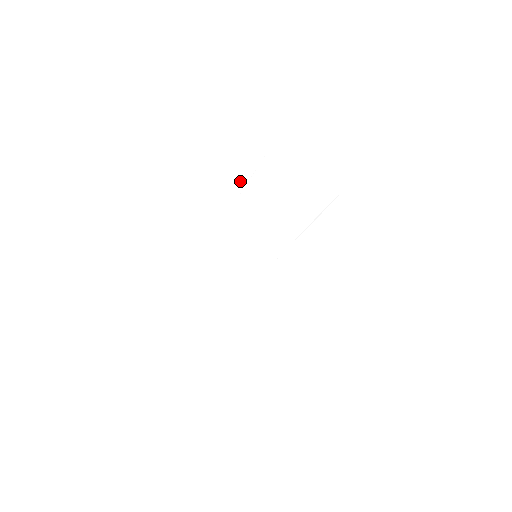
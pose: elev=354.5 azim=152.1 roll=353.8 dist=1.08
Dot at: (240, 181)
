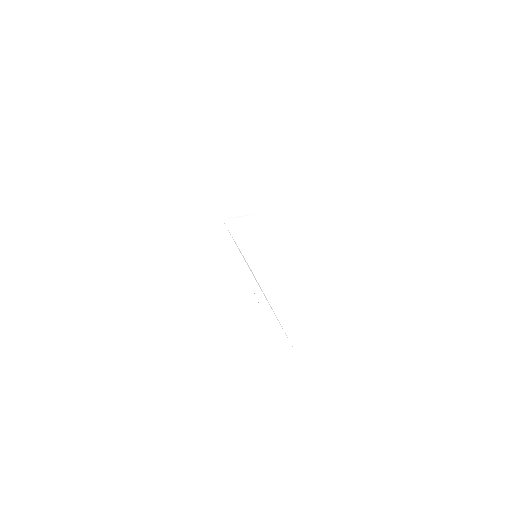
Dot at: (211, 219)
